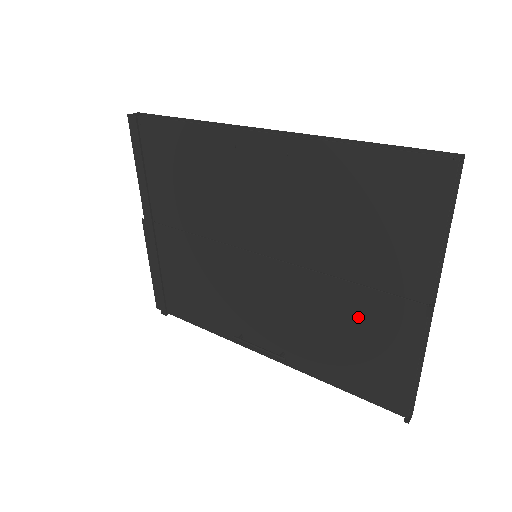
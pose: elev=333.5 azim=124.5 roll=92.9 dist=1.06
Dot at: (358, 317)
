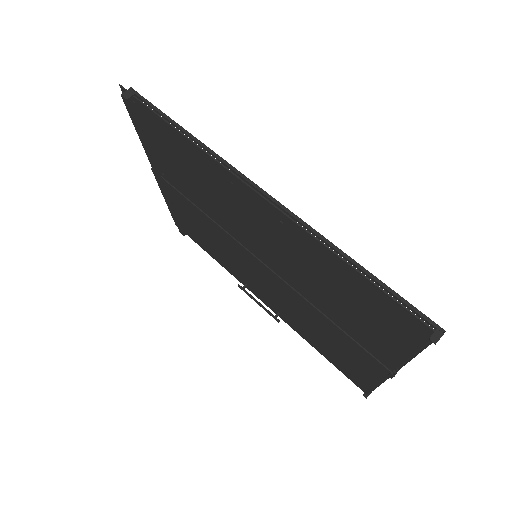
Dot at: (337, 339)
